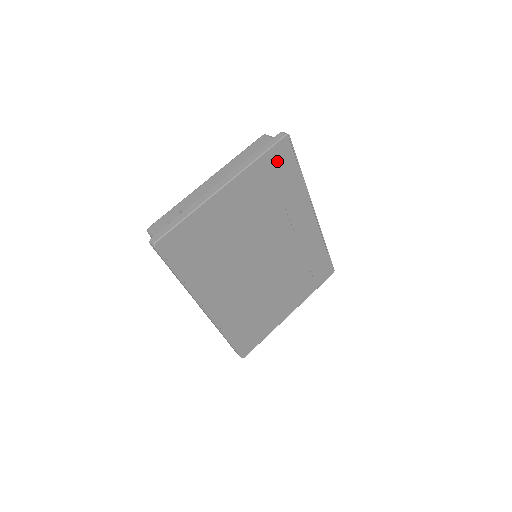
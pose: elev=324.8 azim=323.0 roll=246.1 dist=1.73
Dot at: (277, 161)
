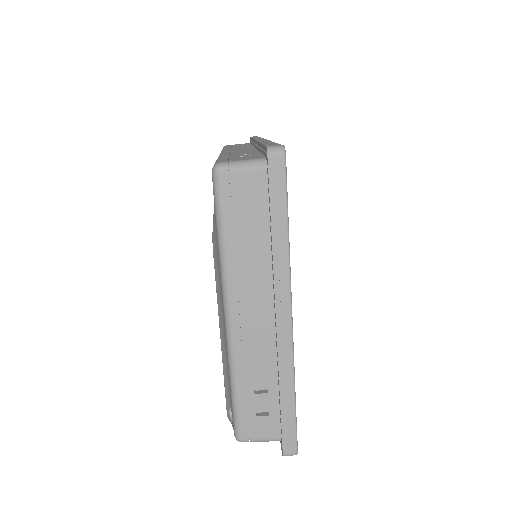
Dot at: occluded
